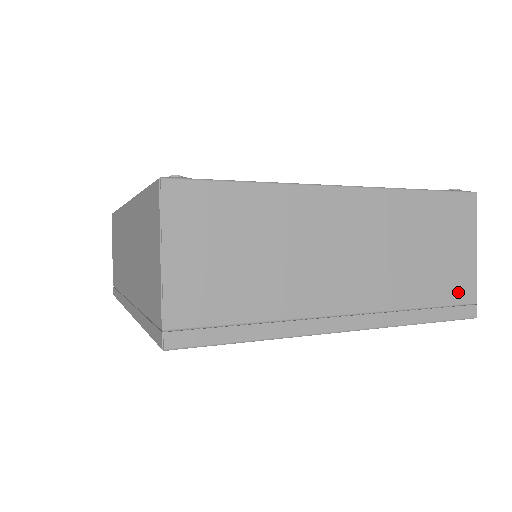
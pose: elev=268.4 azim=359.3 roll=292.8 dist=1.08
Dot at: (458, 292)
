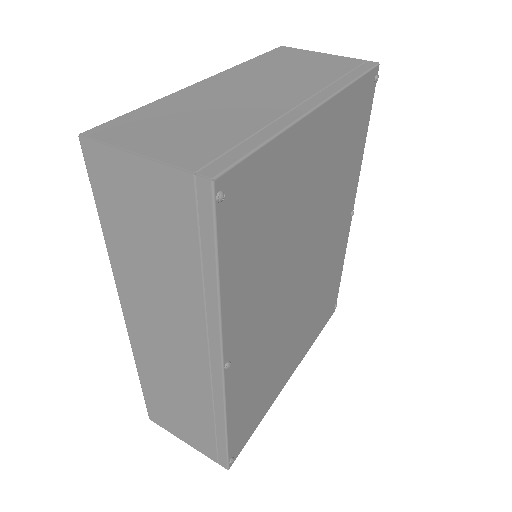
Dot at: (348, 64)
